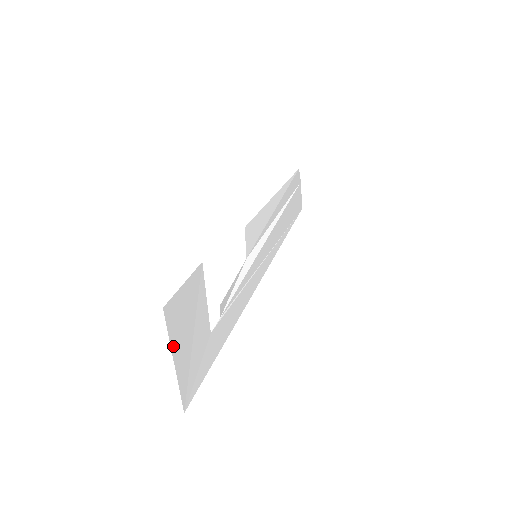
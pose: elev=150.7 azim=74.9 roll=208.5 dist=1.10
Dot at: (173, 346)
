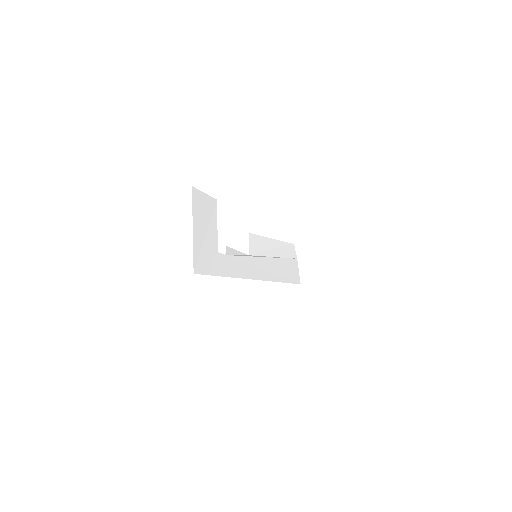
Dot at: (194, 217)
